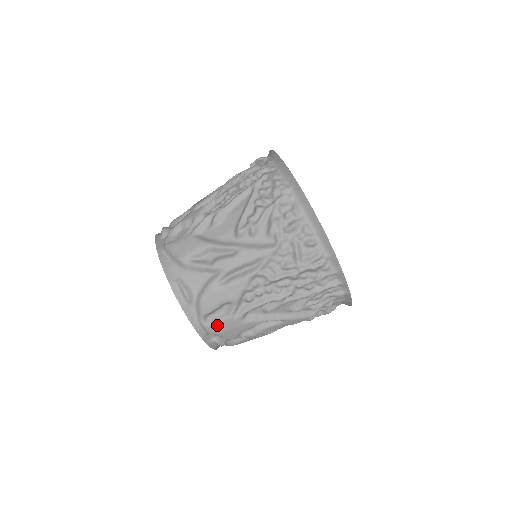
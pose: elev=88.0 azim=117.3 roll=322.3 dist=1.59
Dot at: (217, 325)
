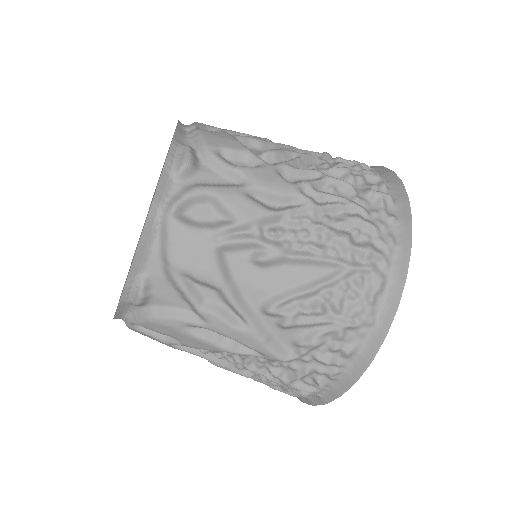
Dot at: (144, 334)
